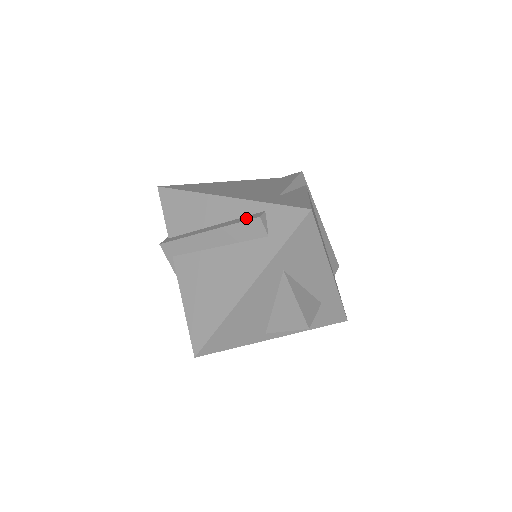
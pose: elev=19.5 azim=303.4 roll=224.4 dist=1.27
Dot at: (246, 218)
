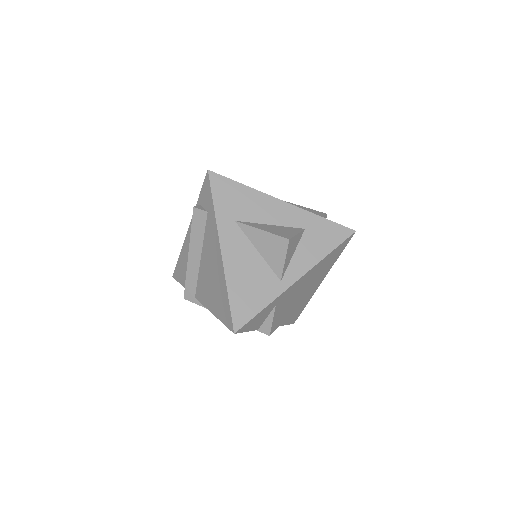
Dot at: (194, 220)
